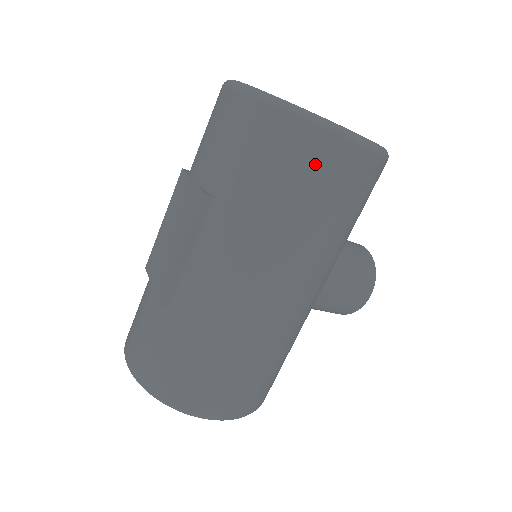
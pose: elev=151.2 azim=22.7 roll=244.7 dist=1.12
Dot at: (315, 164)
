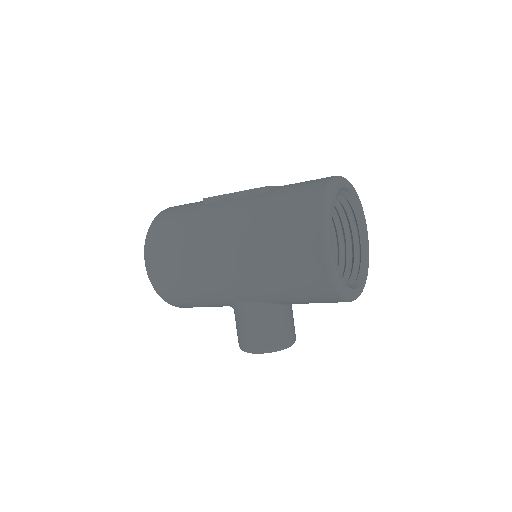
Dot at: (300, 226)
